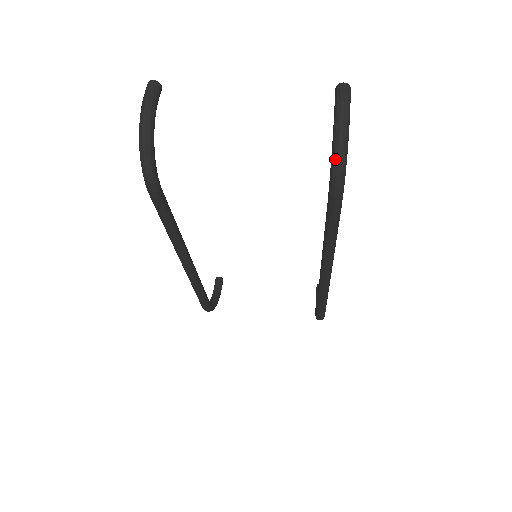
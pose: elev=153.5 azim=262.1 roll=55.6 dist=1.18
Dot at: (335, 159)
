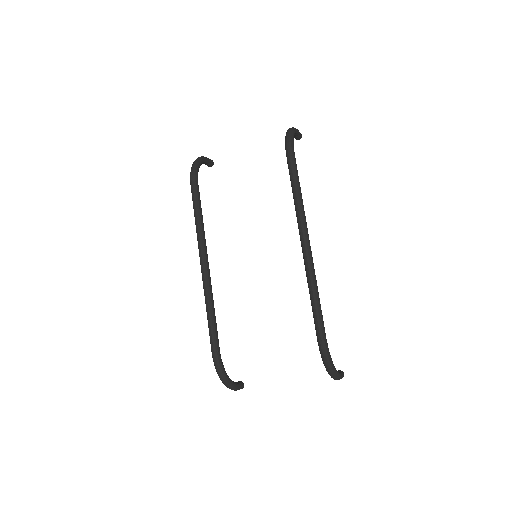
Dot at: (286, 134)
